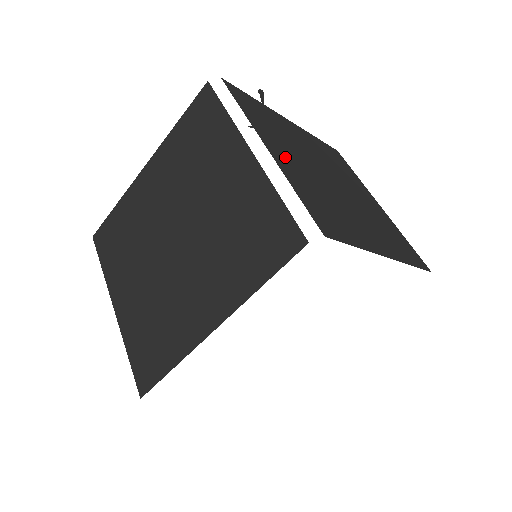
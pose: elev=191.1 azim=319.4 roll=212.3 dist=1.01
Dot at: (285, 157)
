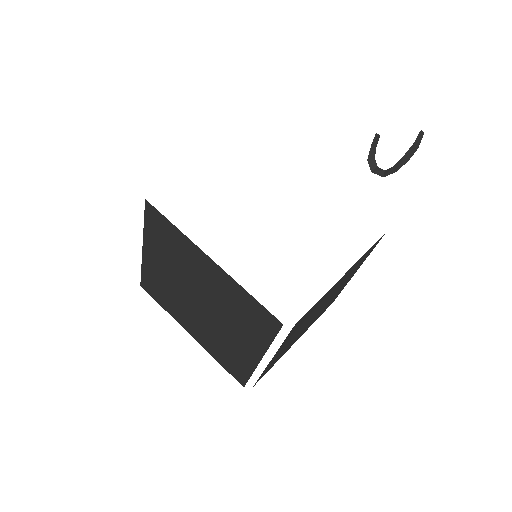
Dot at: occluded
